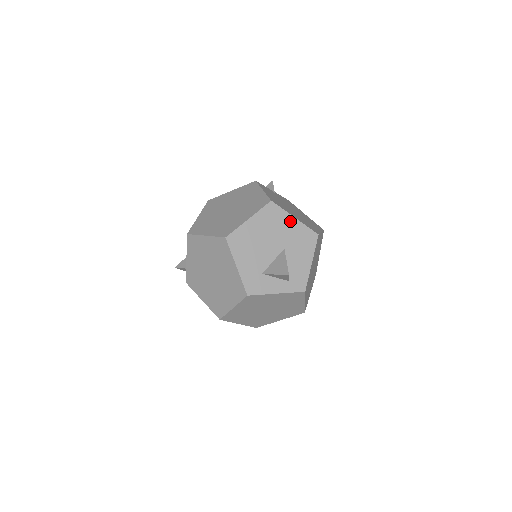
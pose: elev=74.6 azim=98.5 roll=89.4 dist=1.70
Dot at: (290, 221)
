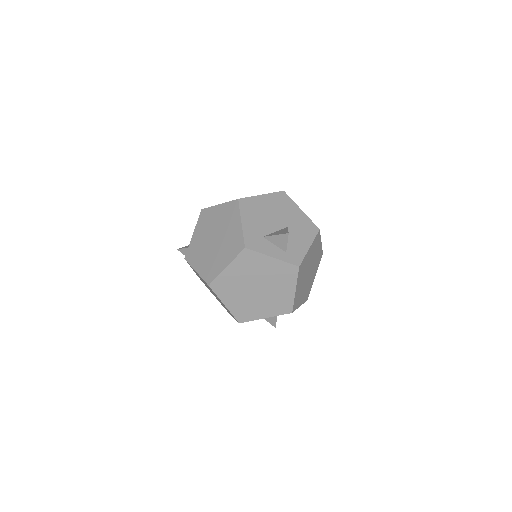
Dot at: (297, 210)
